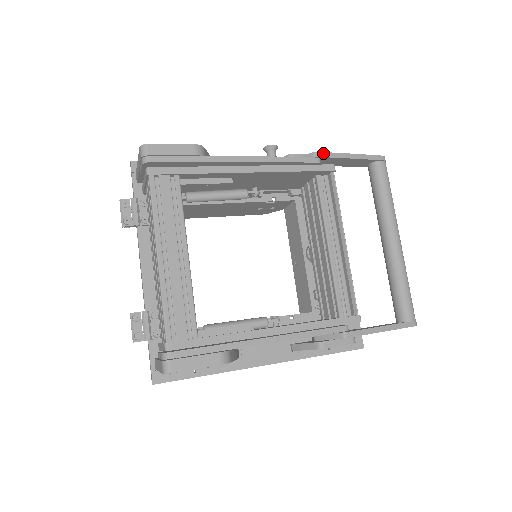
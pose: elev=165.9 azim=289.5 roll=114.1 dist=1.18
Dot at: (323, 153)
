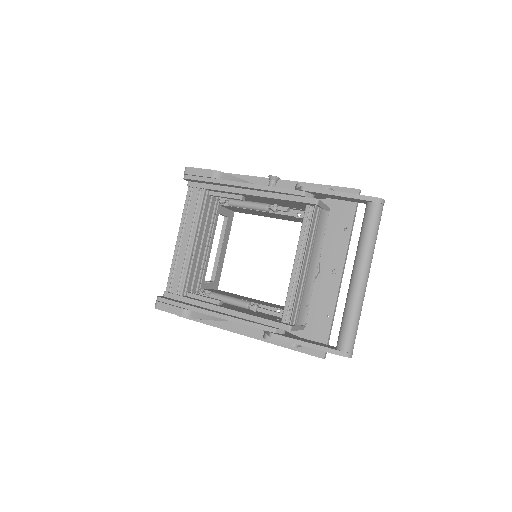
Dot at: (310, 188)
